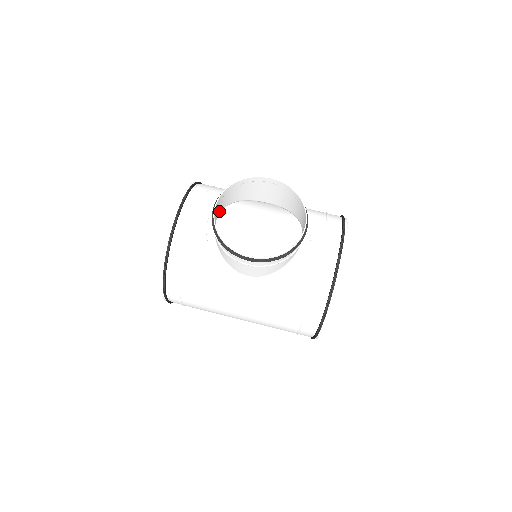
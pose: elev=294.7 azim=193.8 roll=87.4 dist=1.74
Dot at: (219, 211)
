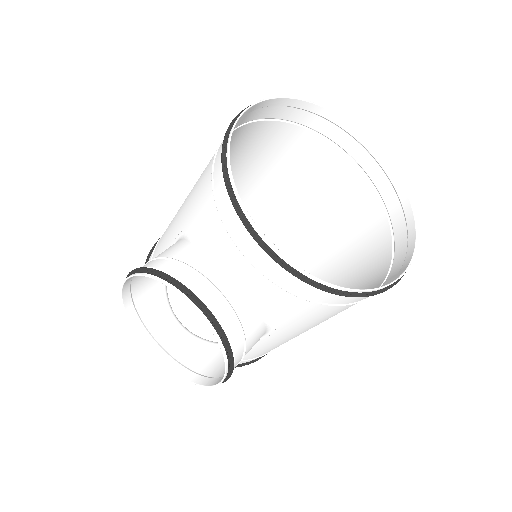
Dot at: (169, 321)
